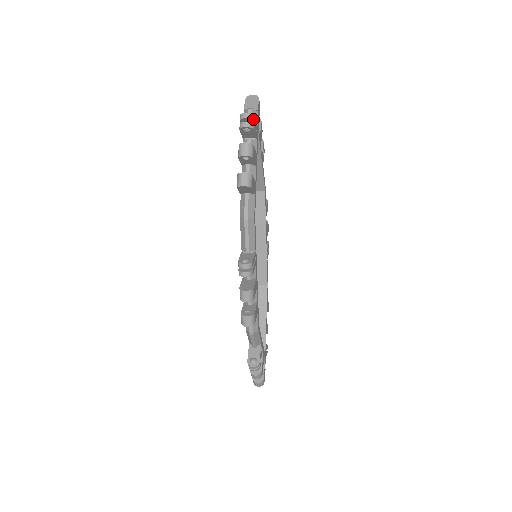
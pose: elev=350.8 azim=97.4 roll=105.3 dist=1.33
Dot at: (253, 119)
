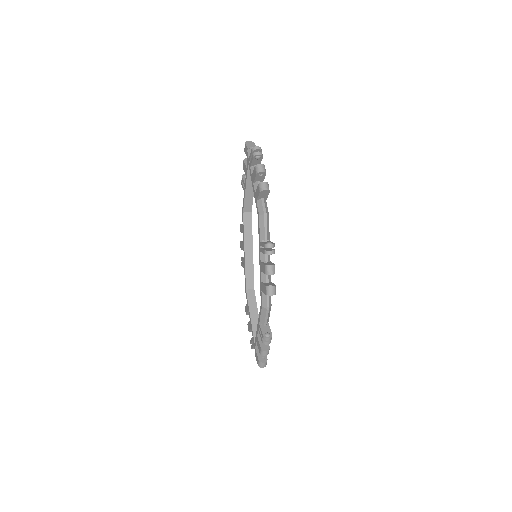
Dot at: (261, 151)
